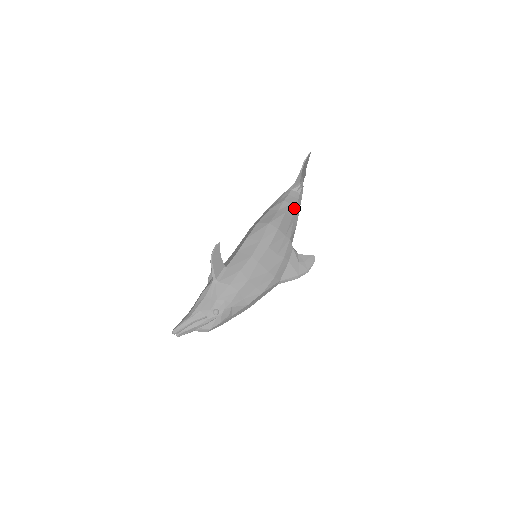
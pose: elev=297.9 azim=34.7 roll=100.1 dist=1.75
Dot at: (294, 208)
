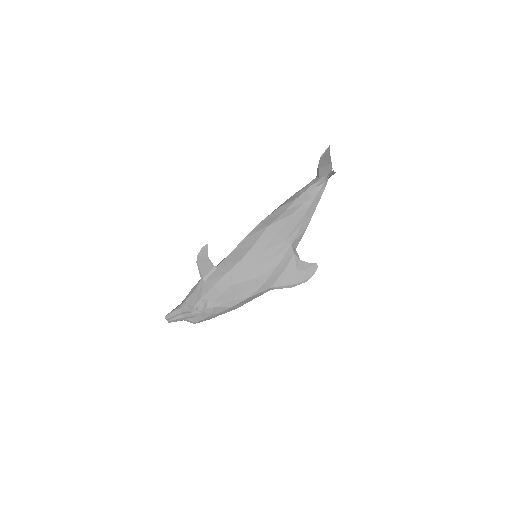
Dot at: (306, 208)
